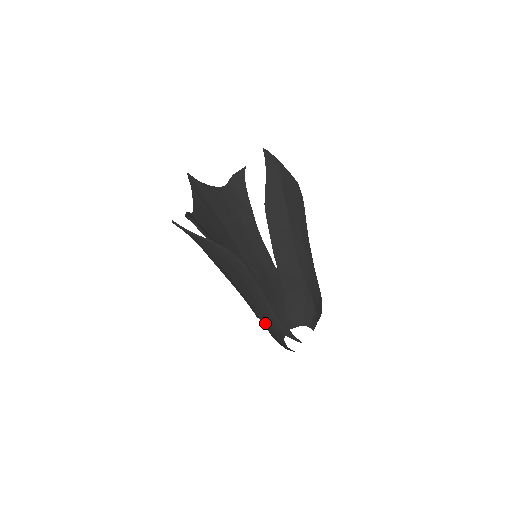
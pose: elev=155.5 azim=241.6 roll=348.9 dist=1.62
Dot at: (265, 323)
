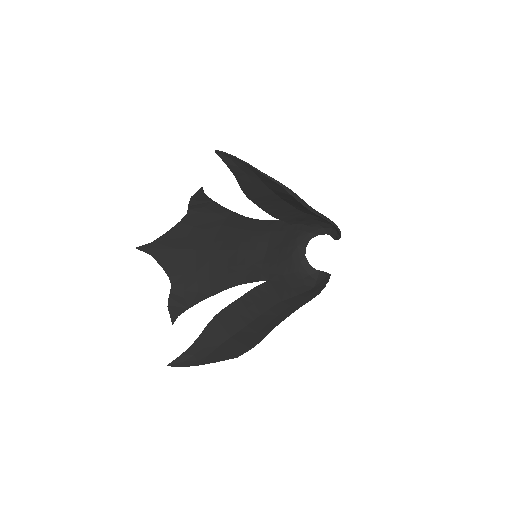
Dot at: occluded
